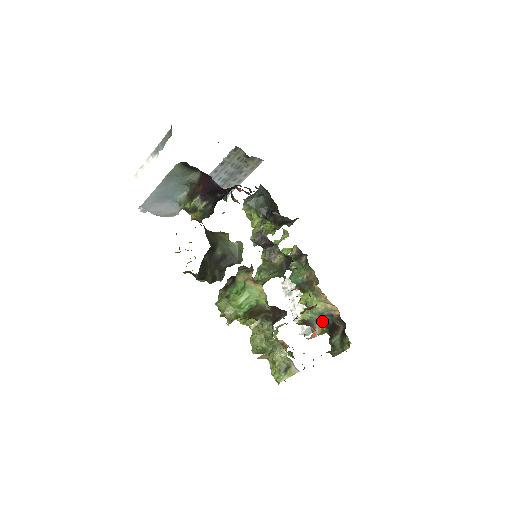
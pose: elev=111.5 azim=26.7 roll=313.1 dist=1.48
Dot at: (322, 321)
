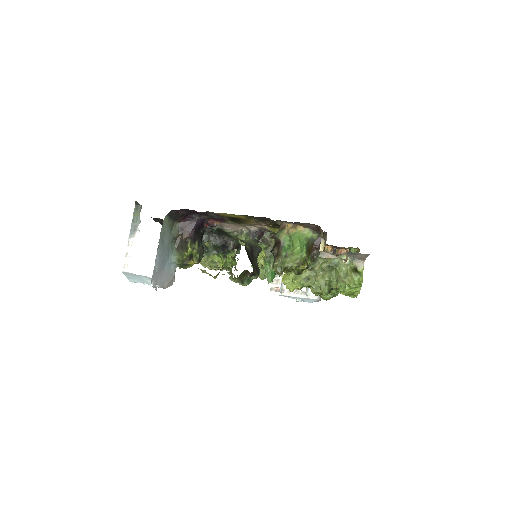
Dot at: occluded
